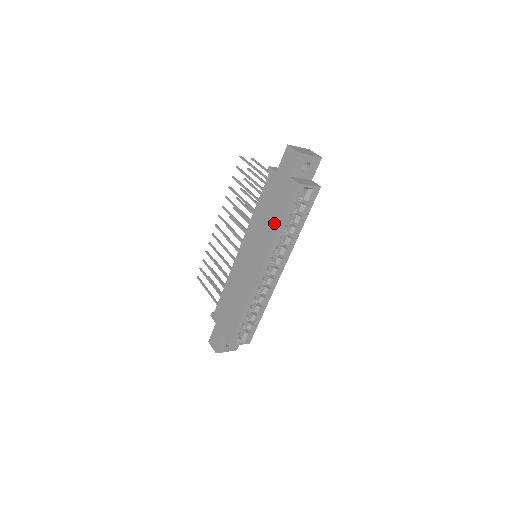
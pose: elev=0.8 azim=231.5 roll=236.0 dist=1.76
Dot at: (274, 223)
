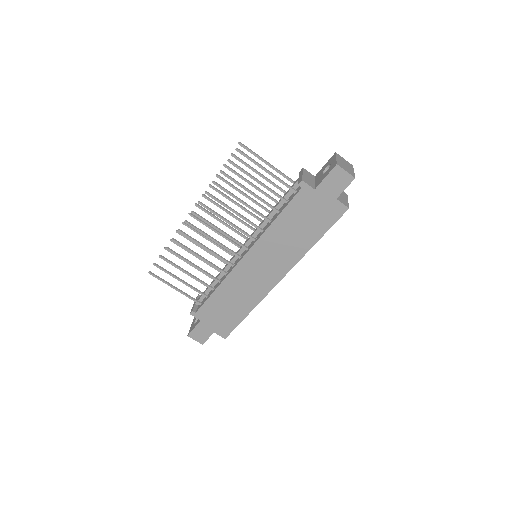
Dot at: (306, 240)
